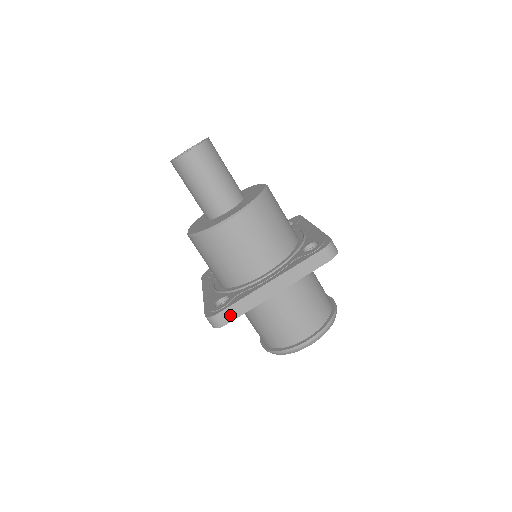
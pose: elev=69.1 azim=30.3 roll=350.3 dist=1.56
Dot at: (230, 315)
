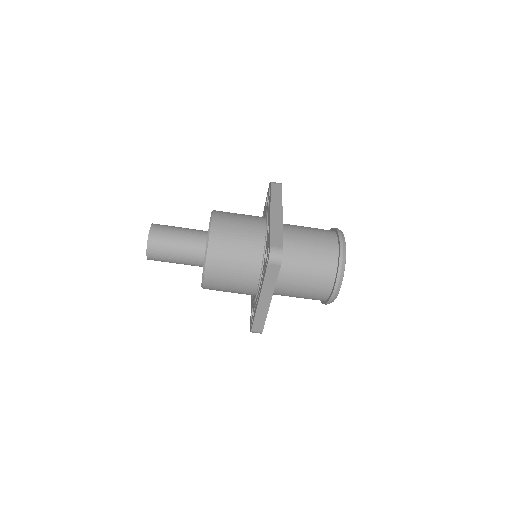
Dot at: (259, 327)
